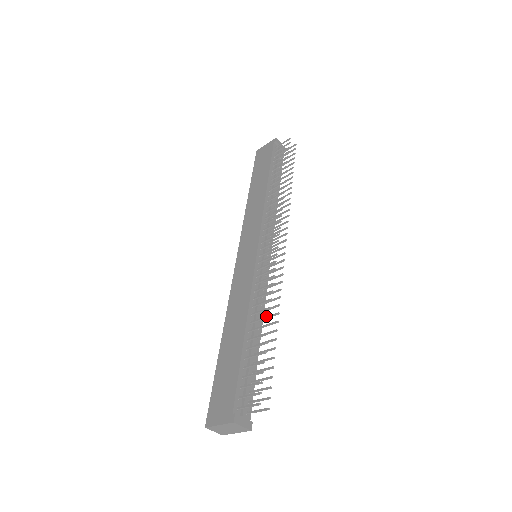
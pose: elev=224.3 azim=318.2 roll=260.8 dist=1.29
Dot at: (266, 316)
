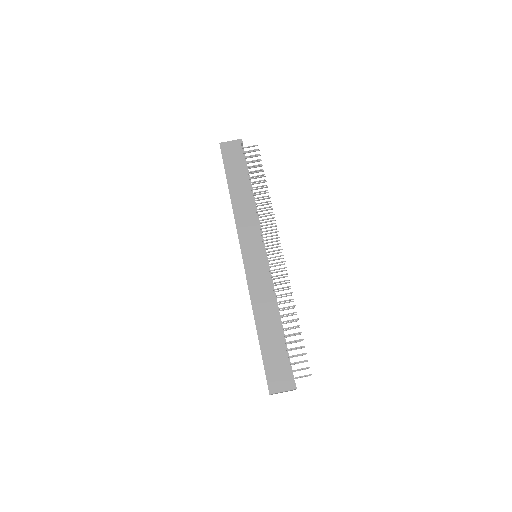
Dot at: (294, 312)
